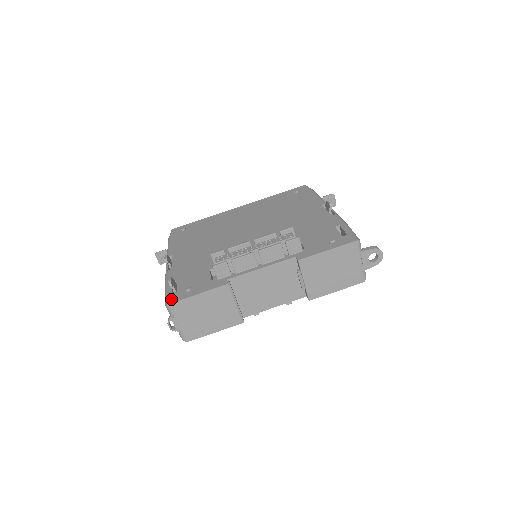
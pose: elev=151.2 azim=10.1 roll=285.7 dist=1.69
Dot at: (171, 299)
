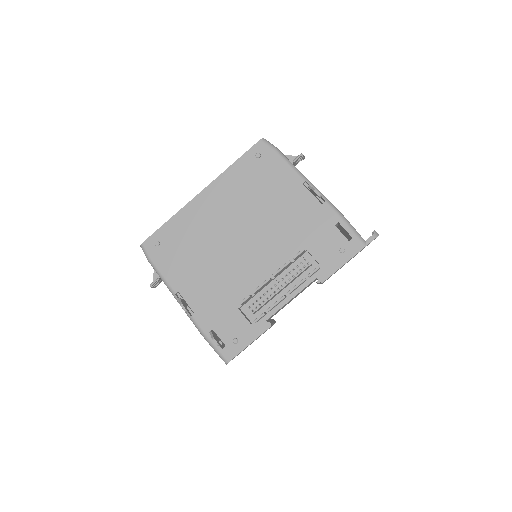
Dot at: (227, 356)
